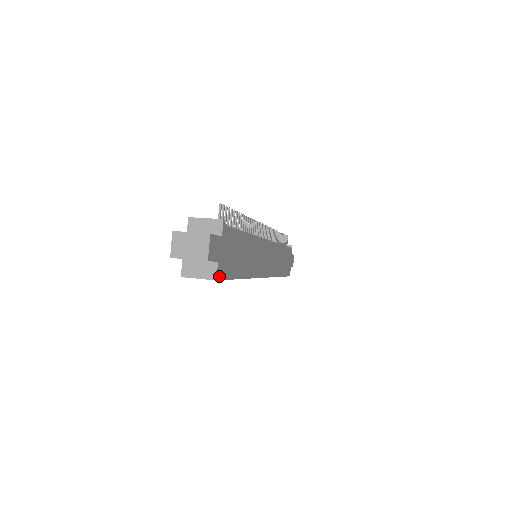
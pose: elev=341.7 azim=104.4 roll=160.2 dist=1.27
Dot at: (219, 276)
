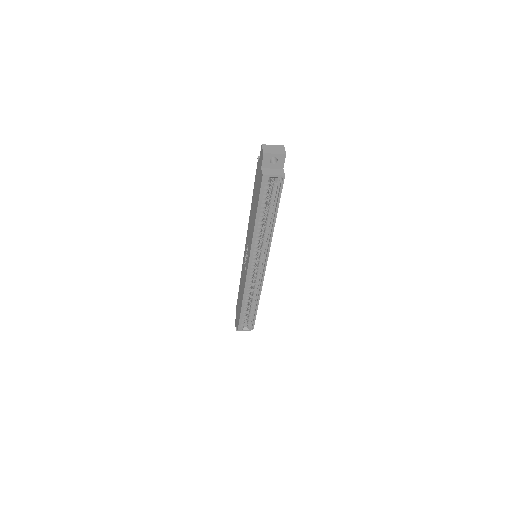
Dot at: (284, 178)
